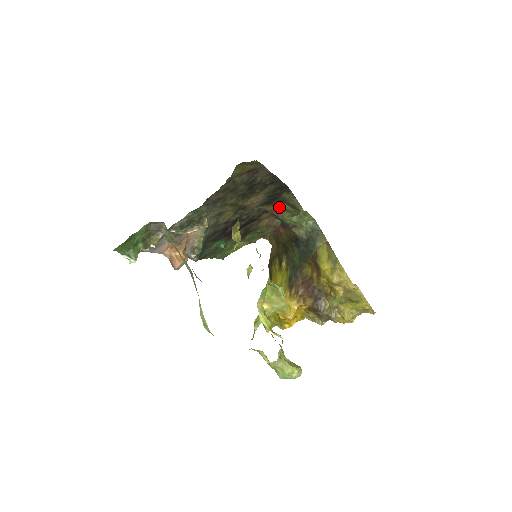
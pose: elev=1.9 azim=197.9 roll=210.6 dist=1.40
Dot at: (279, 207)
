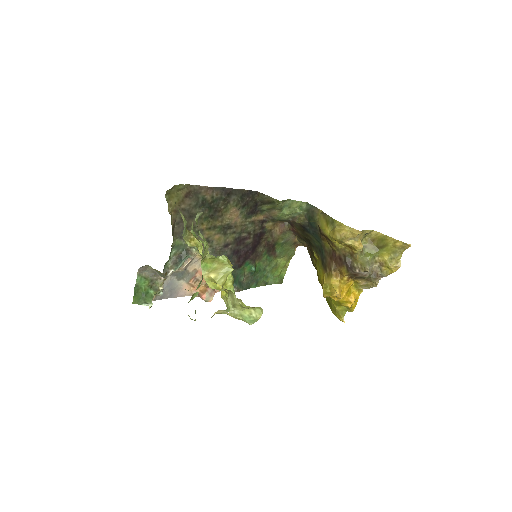
Dot at: (266, 211)
